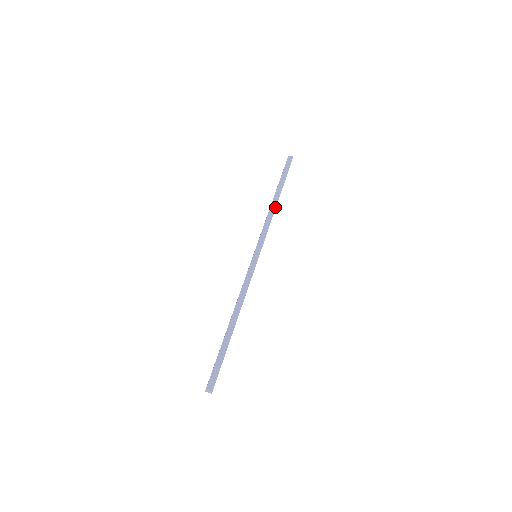
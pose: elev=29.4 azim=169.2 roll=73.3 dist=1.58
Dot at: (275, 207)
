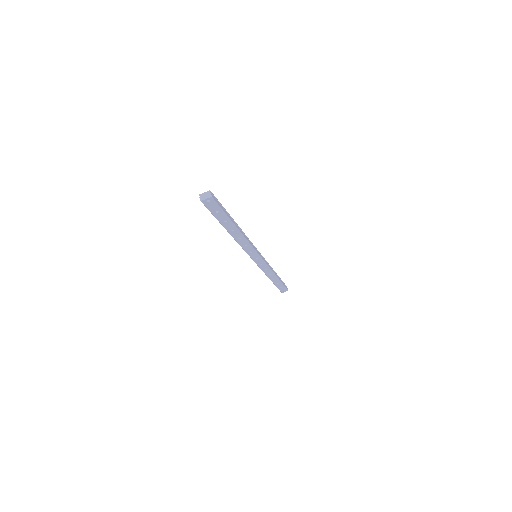
Dot at: occluded
